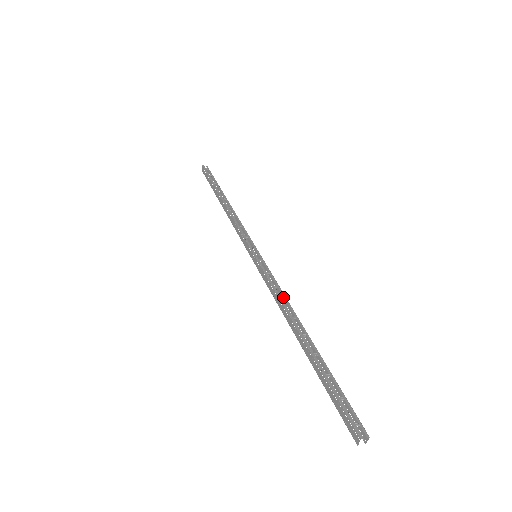
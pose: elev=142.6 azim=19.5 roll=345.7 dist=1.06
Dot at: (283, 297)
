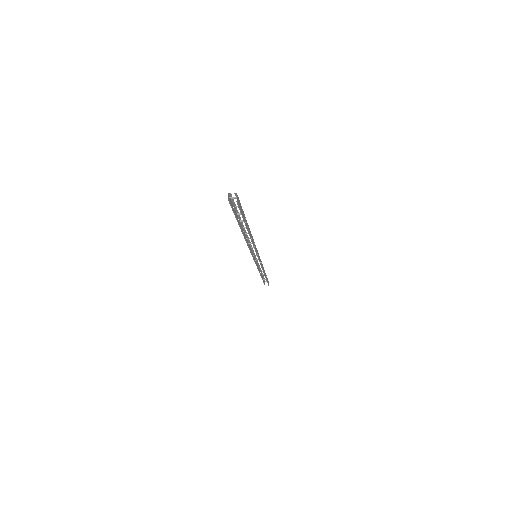
Dot at: (253, 243)
